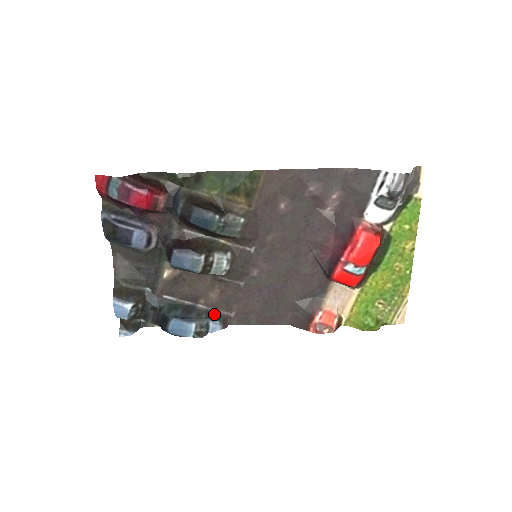
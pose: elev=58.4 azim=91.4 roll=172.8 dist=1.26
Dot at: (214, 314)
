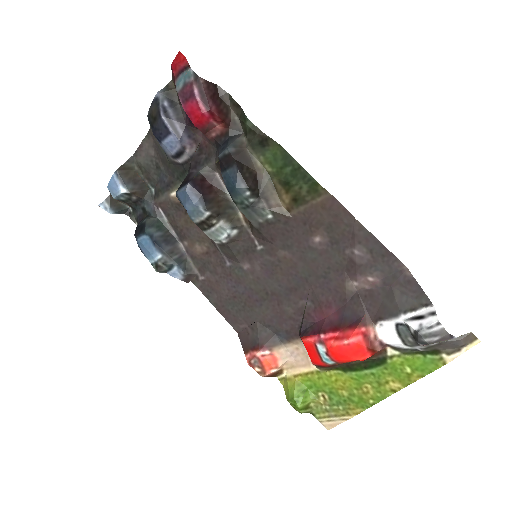
Dot at: (186, 263)
